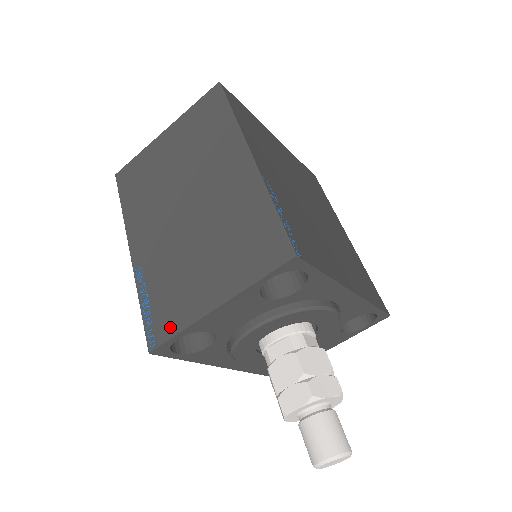
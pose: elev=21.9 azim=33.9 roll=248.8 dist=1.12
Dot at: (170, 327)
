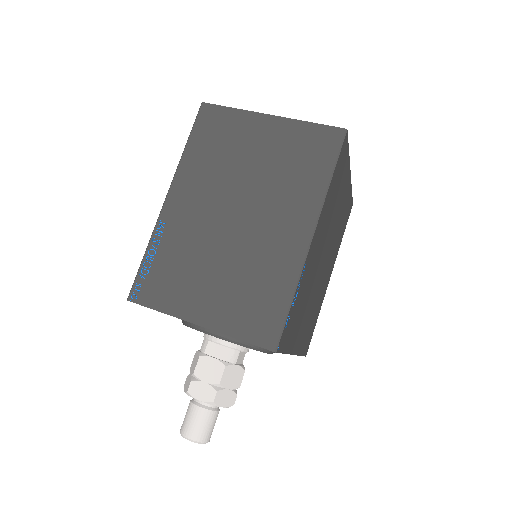
Dot at: (156, 300)
